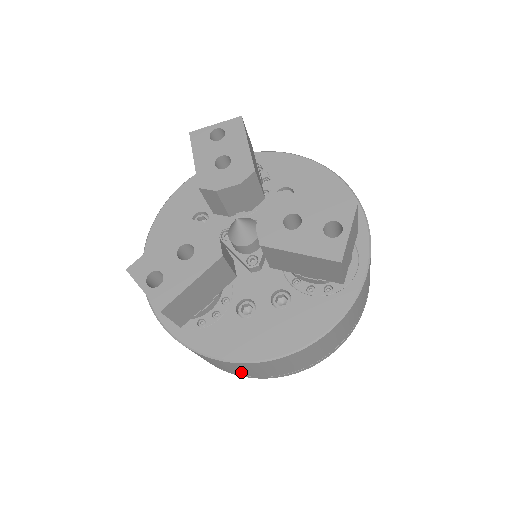
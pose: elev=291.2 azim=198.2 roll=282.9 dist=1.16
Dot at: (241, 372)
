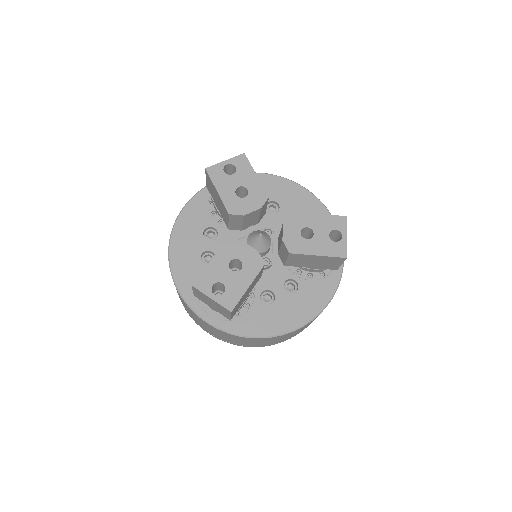
Dot at: (262, 344)
